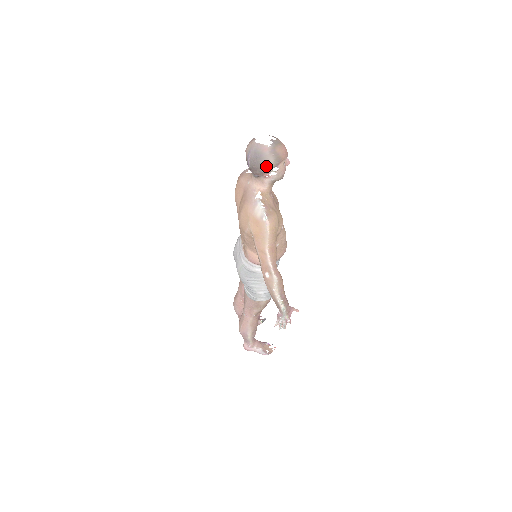
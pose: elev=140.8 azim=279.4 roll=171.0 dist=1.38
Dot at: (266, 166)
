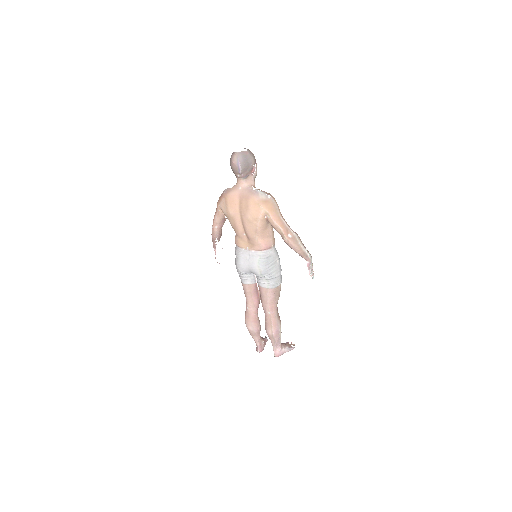
Dot at: (252, 164)
